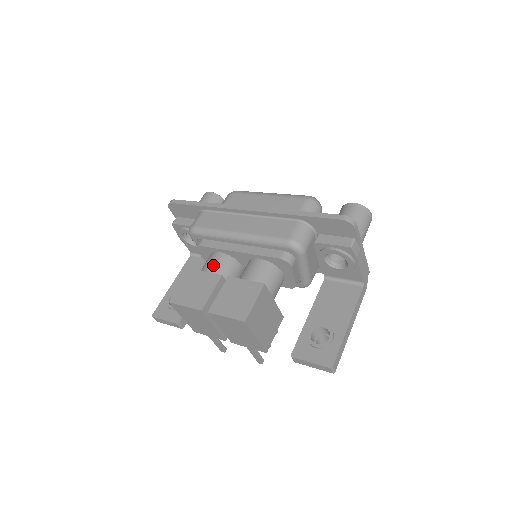
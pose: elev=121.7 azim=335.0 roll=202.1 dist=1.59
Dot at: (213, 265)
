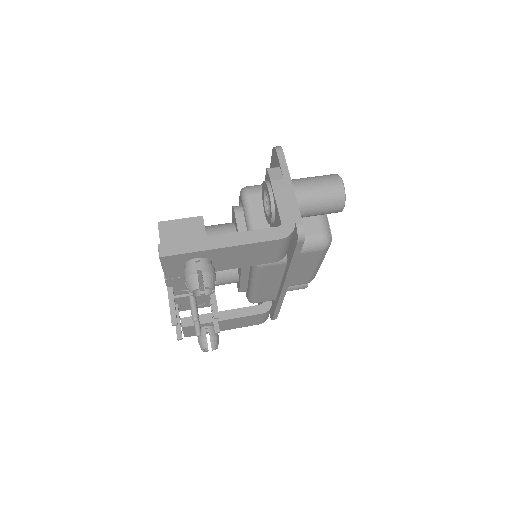
Dot at: occluded
